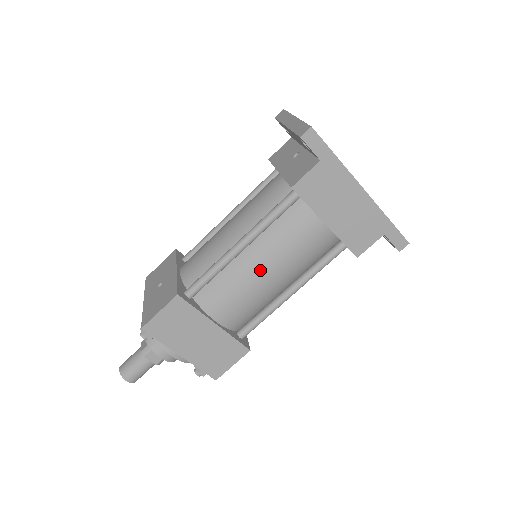
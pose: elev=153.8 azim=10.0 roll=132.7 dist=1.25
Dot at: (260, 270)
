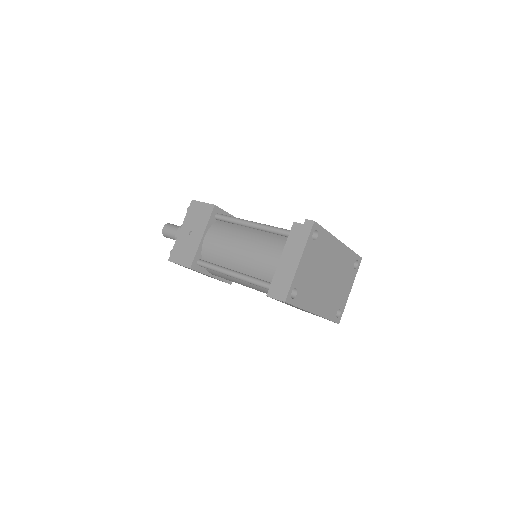
Dot at: (243, 284)
